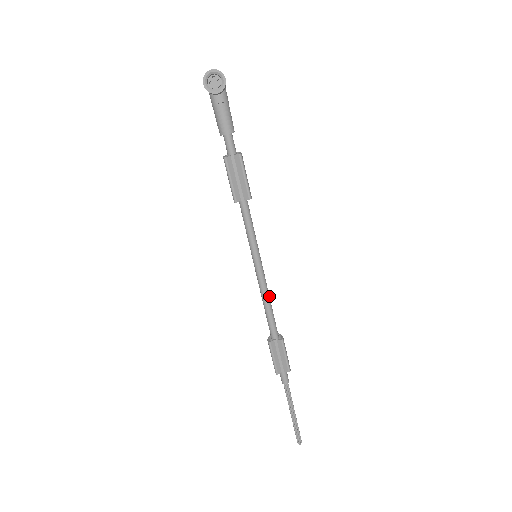
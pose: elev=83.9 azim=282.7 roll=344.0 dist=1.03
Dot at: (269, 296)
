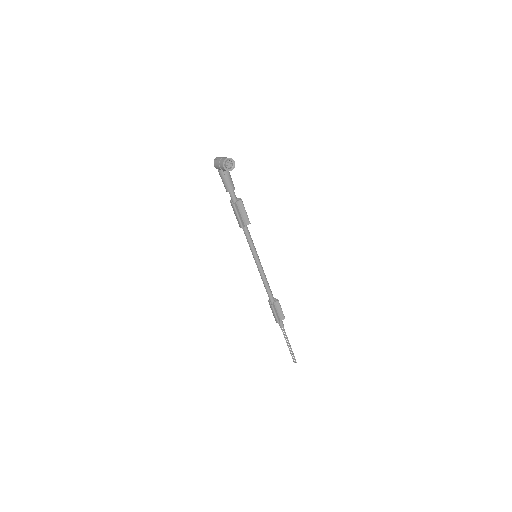
Dot at: occluded
